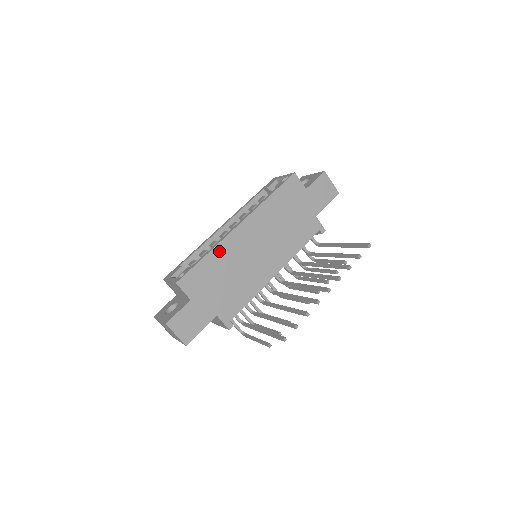
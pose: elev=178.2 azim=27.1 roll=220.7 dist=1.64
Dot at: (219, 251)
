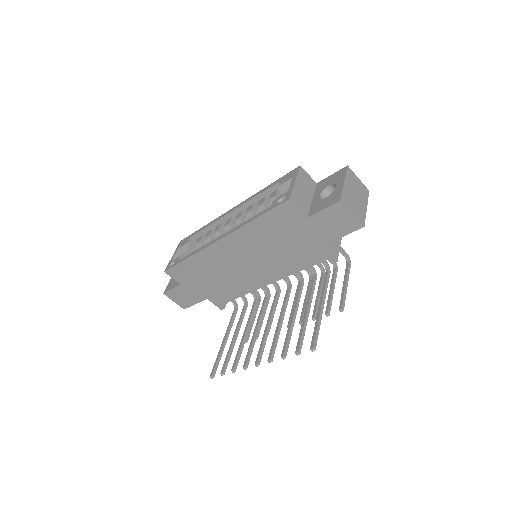
Dot at: (200, 258)
